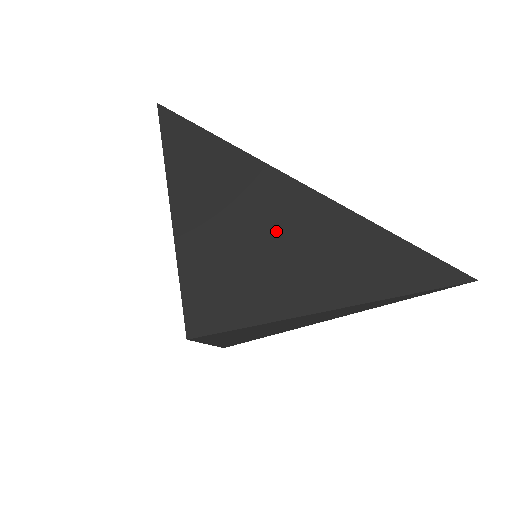
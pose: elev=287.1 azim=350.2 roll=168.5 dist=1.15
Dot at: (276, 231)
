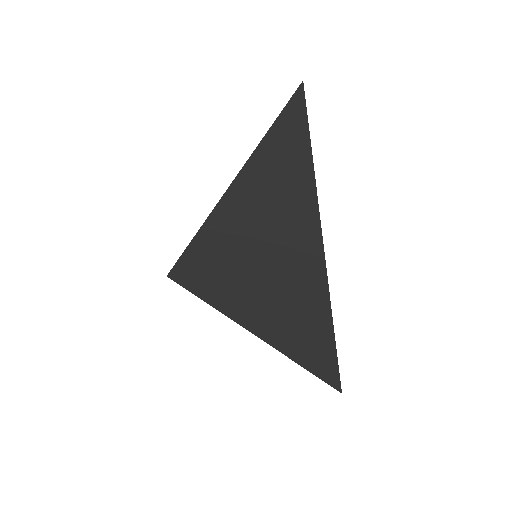
Dot at: (279, 272)
